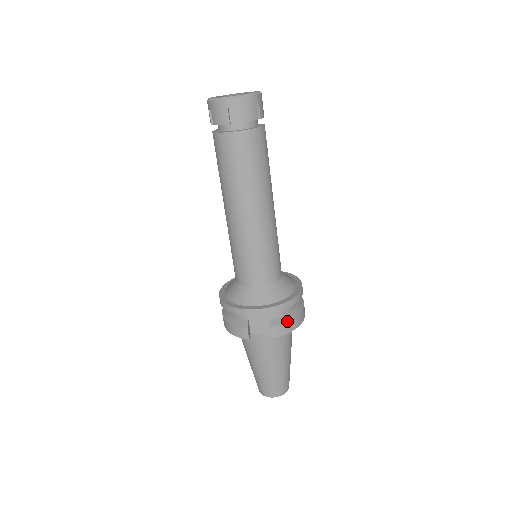
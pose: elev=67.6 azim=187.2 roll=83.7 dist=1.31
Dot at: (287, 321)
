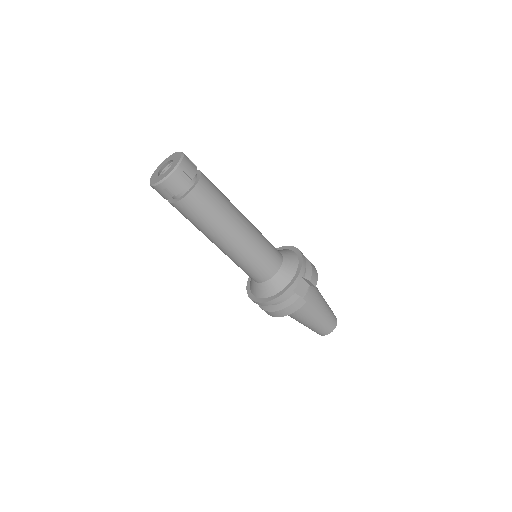
Dot at: (312, 269)
